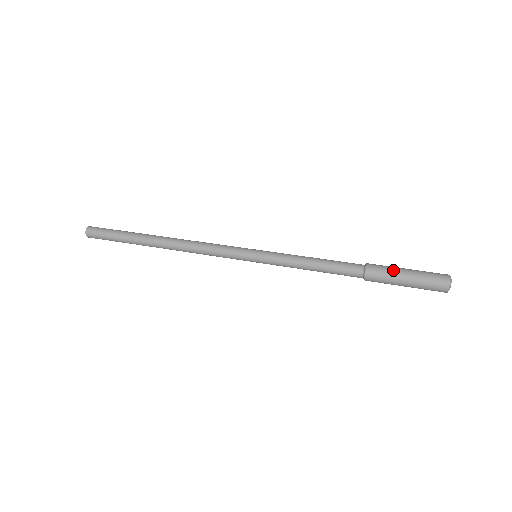
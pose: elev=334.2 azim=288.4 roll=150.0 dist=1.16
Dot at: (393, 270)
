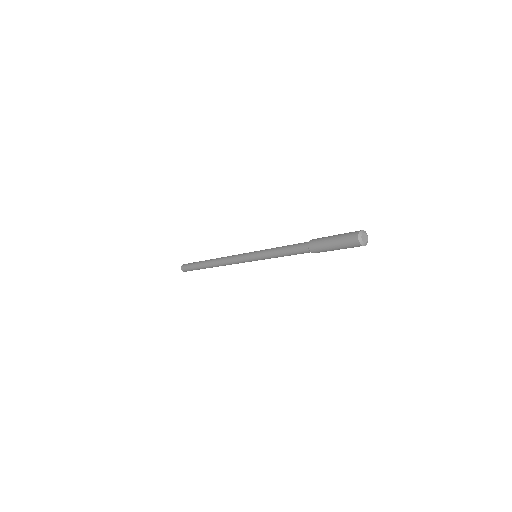
Dot at: occluded
